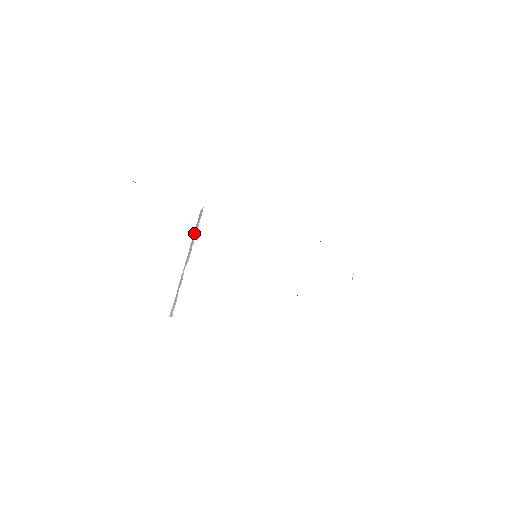
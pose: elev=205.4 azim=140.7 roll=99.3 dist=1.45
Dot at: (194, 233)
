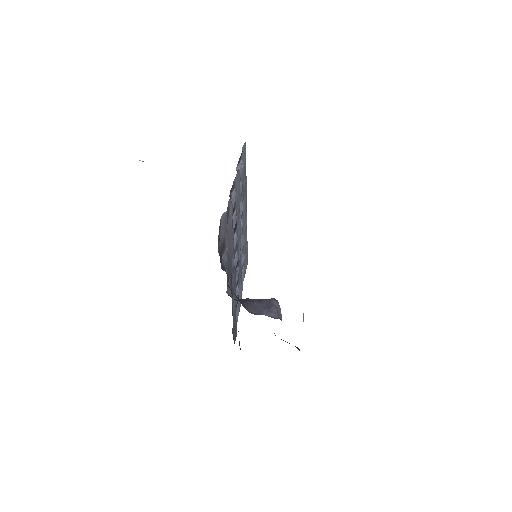
Dot at: occluded
